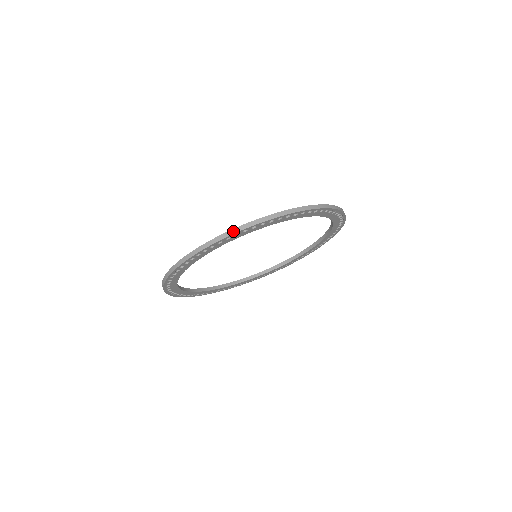
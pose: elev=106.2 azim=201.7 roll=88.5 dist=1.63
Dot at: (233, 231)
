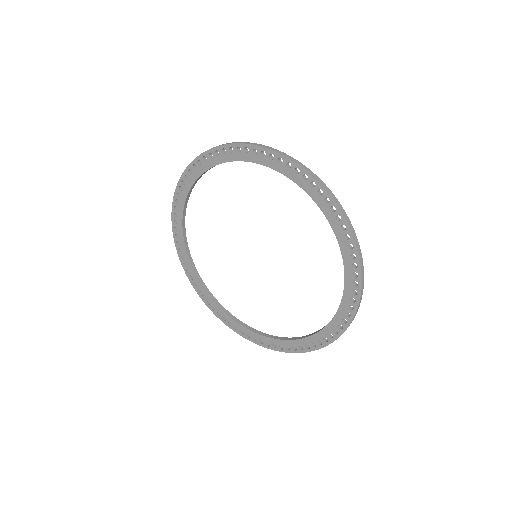
Dot at: (184, 173)
